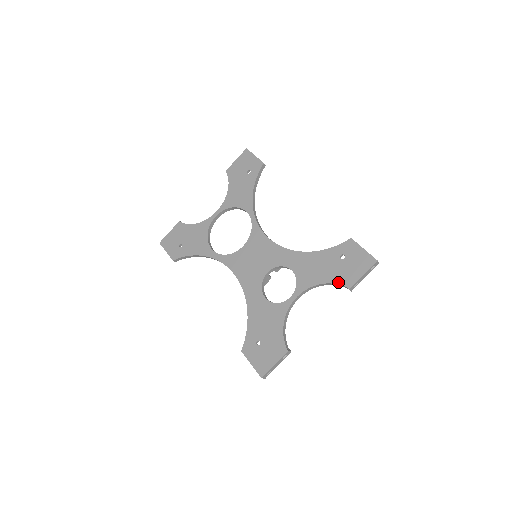
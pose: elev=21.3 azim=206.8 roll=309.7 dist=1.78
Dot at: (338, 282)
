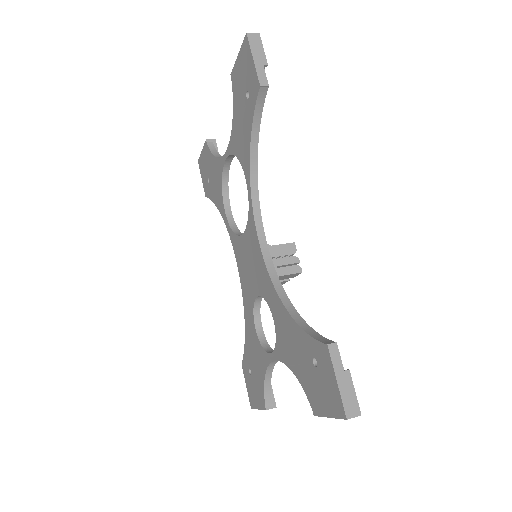
Dot at: (306, 392)
